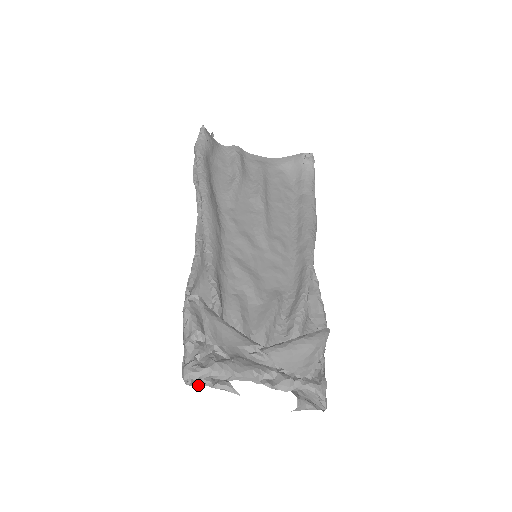
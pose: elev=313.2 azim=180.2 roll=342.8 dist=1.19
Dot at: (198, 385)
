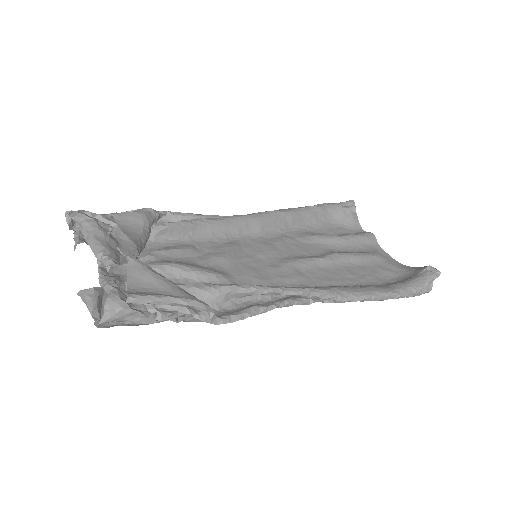
Dot at: (72, 229)
